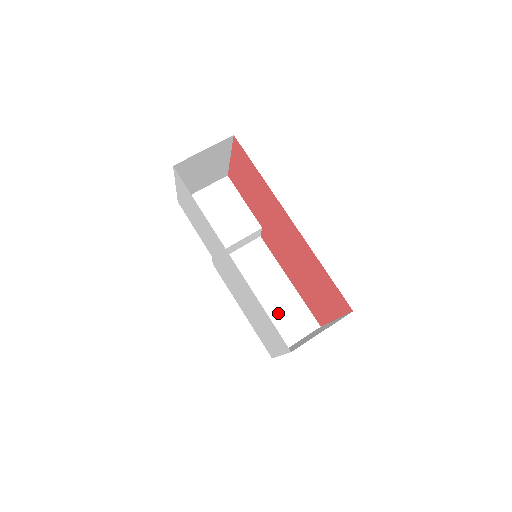
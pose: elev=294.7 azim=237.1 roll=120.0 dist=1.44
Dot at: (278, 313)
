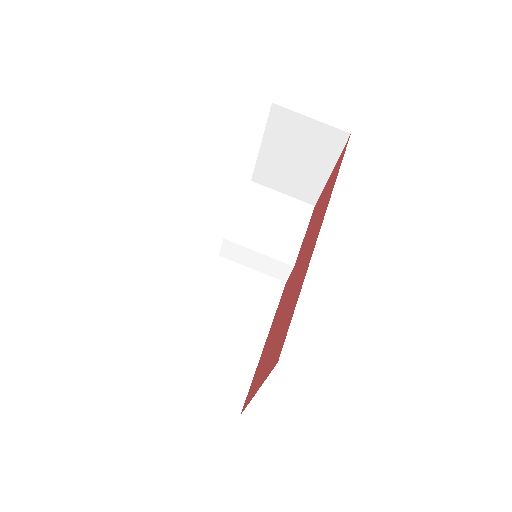
Dot at: (218, 353)
